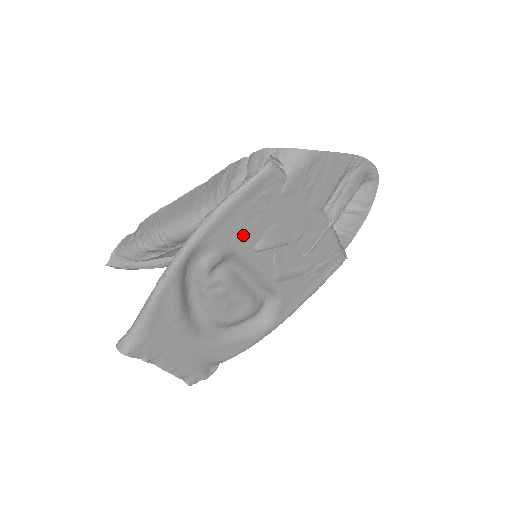
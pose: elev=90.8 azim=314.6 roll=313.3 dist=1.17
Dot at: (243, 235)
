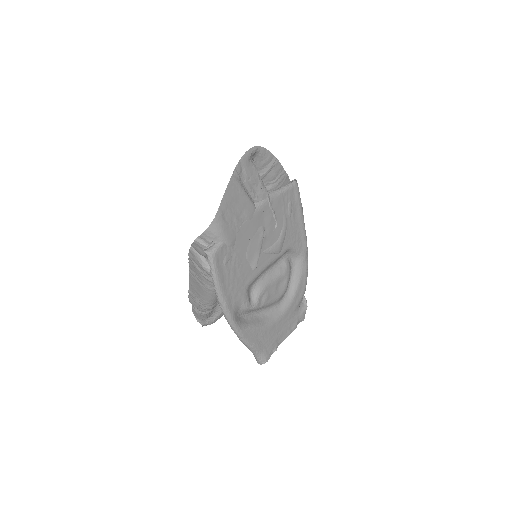
Dot at: (242, 280)
